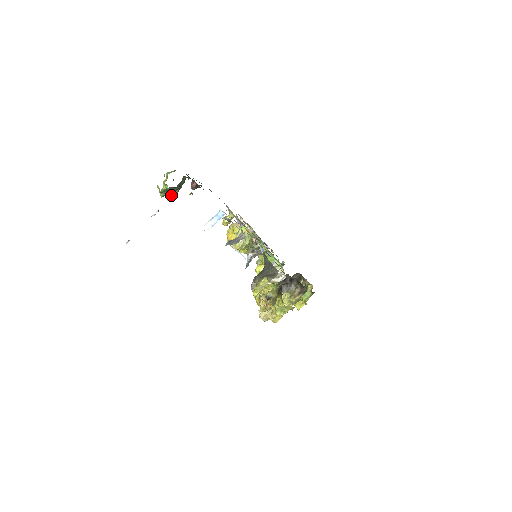
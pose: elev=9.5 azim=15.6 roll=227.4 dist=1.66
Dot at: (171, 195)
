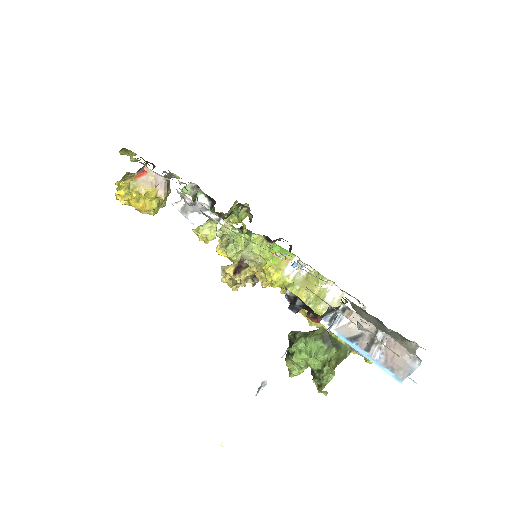
Dot at: occluded
